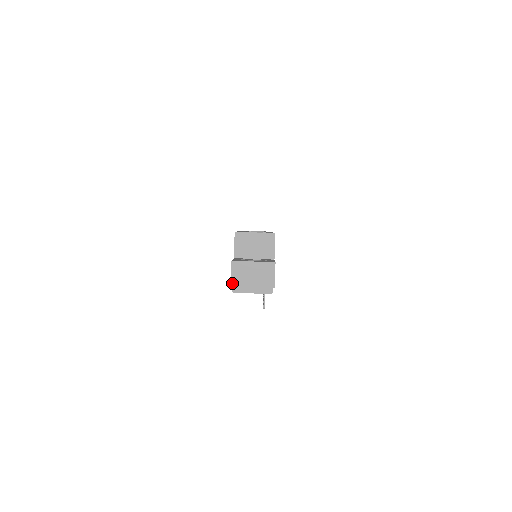
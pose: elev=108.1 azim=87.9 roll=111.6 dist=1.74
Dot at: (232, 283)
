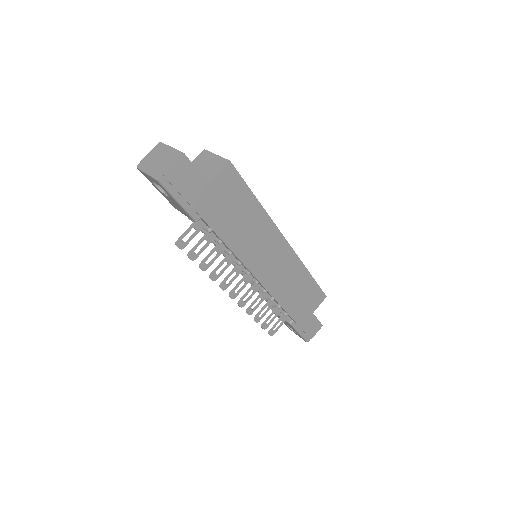
Dot at: (143, 159)
